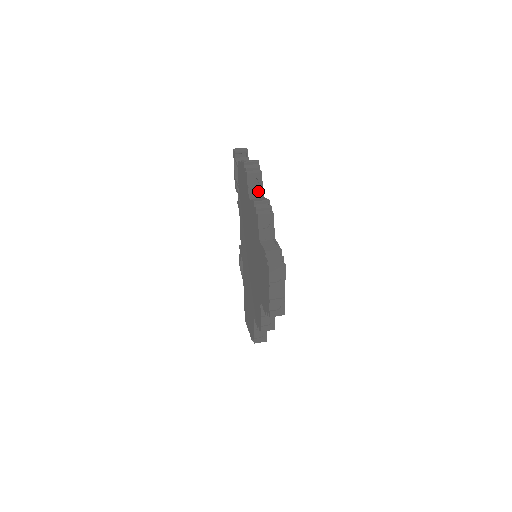
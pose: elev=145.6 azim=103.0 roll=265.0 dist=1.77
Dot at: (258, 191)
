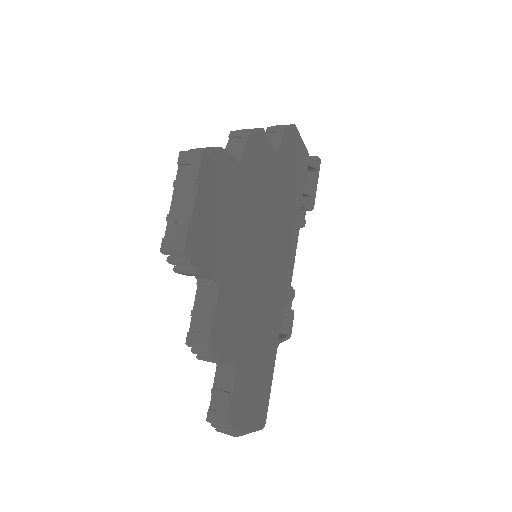
Dot at: occluded
